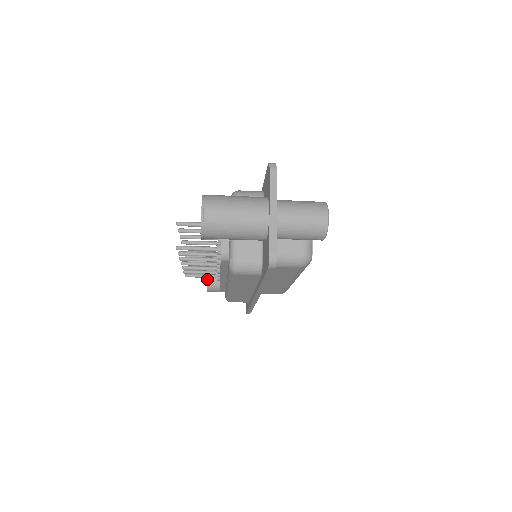
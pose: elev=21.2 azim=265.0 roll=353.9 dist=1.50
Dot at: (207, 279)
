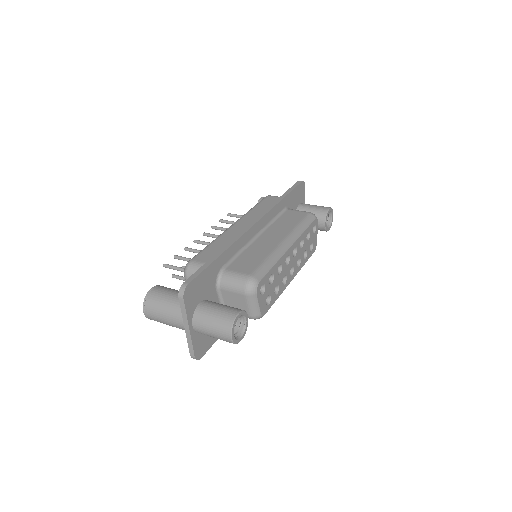
Dot at: occluded
